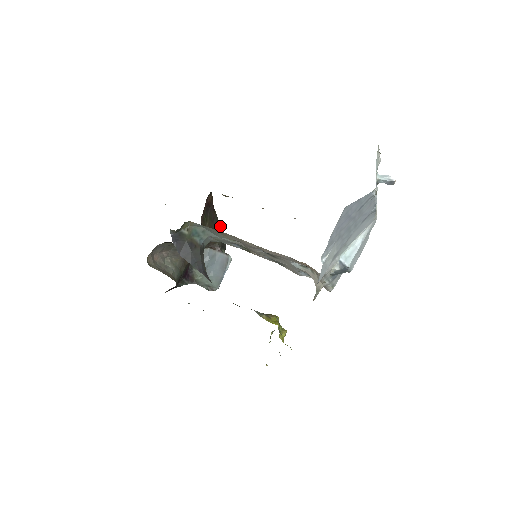
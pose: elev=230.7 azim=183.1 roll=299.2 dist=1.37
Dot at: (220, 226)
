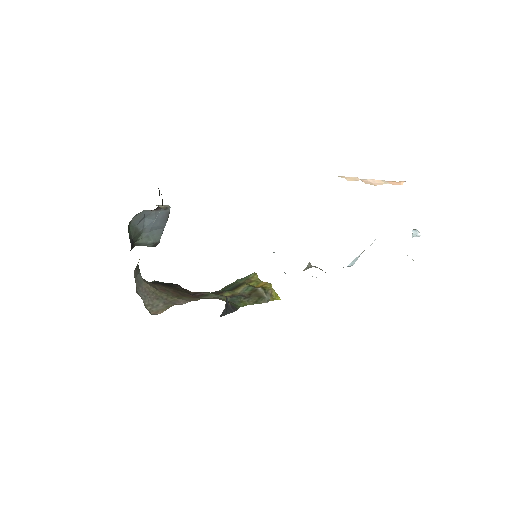
Dot at: occluded
